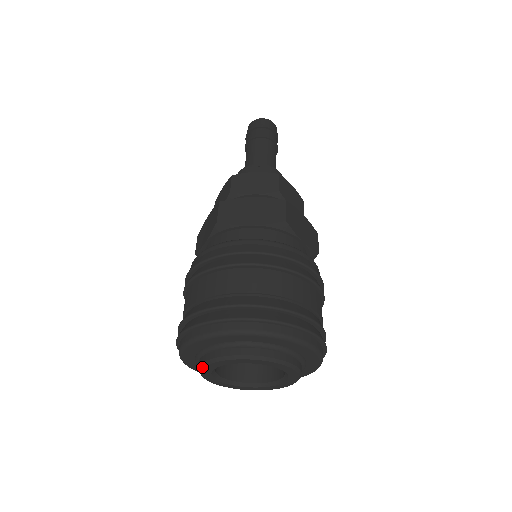
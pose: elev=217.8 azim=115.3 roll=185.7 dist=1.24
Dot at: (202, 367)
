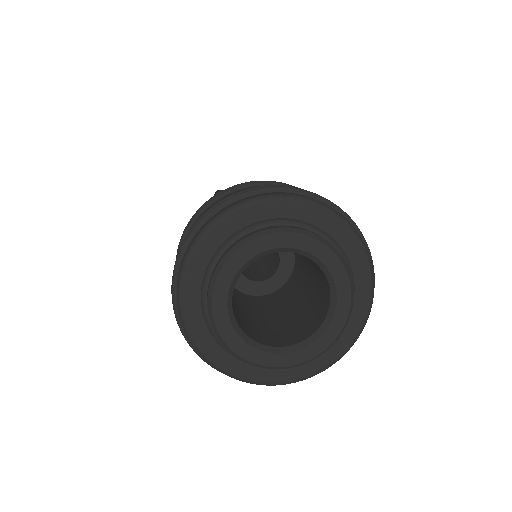
Dot at: (218, 271)
